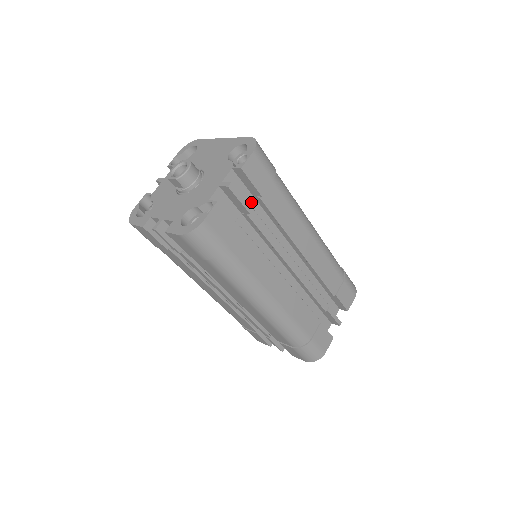
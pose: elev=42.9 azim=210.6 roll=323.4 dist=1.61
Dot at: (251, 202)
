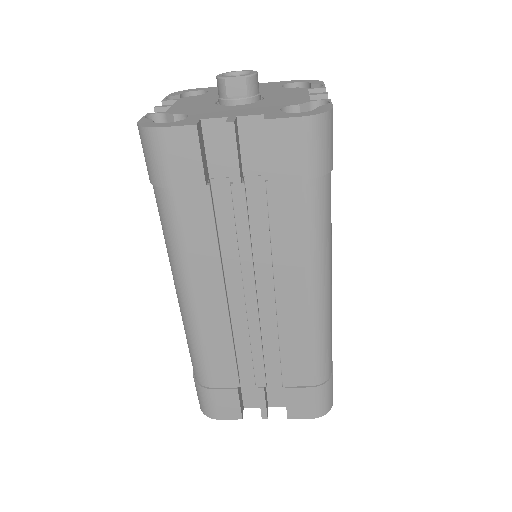
Dot at: occluded
